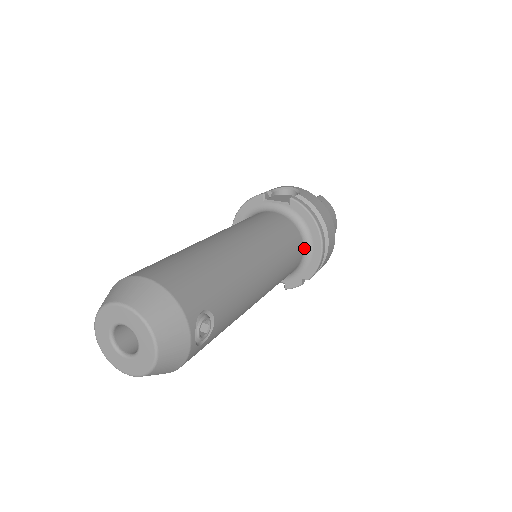
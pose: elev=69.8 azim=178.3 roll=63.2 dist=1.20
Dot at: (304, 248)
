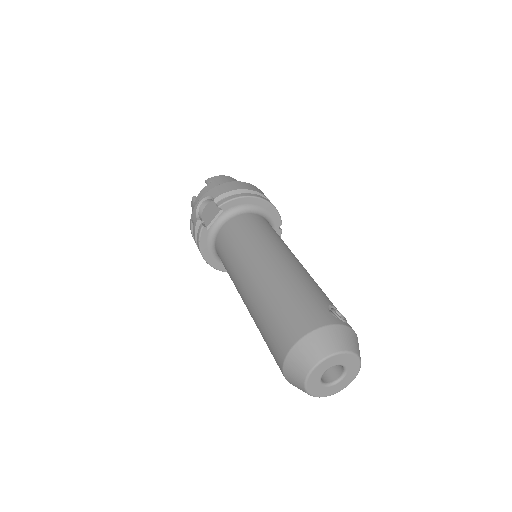
Dot at: (261, 215)
